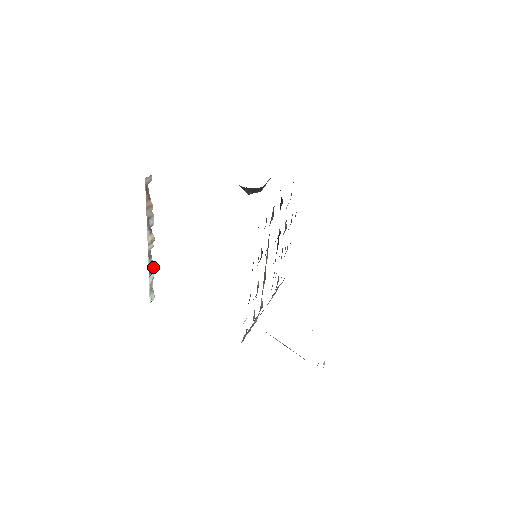
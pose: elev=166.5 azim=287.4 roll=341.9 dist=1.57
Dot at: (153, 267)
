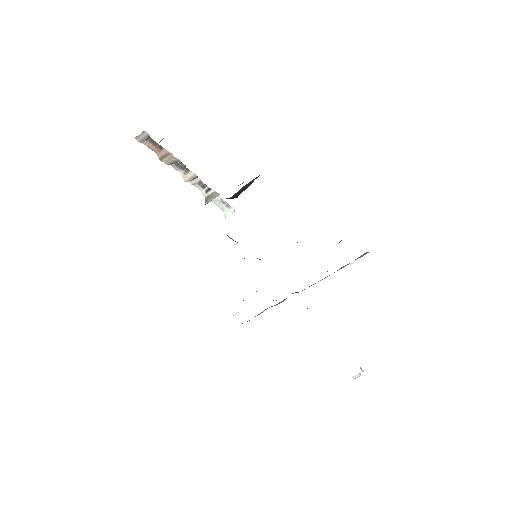
Dot at: (212, 194)
